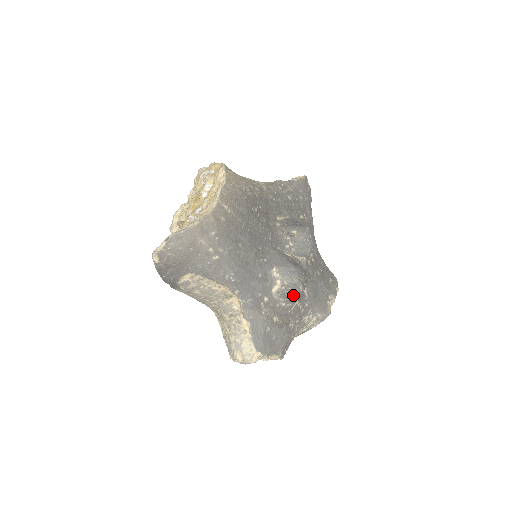
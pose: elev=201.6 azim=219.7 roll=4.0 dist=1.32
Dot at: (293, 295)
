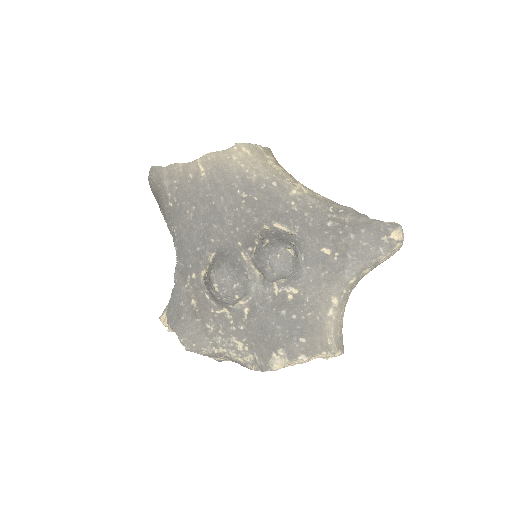
Dot at: (211, 291)
